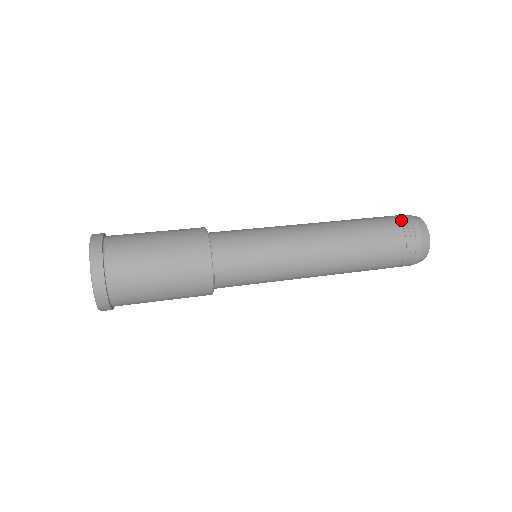
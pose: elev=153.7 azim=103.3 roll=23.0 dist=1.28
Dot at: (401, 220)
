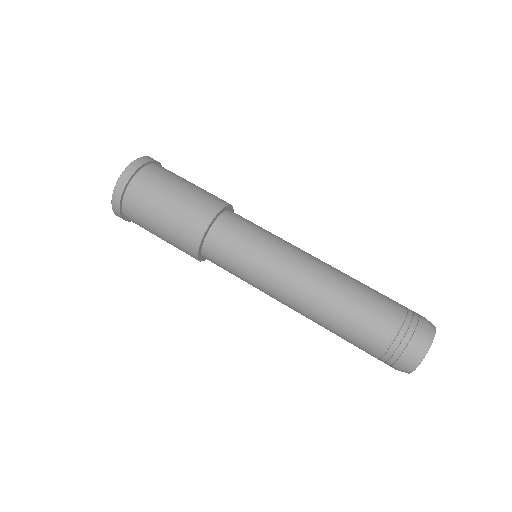
Dot at: (409, 317)
